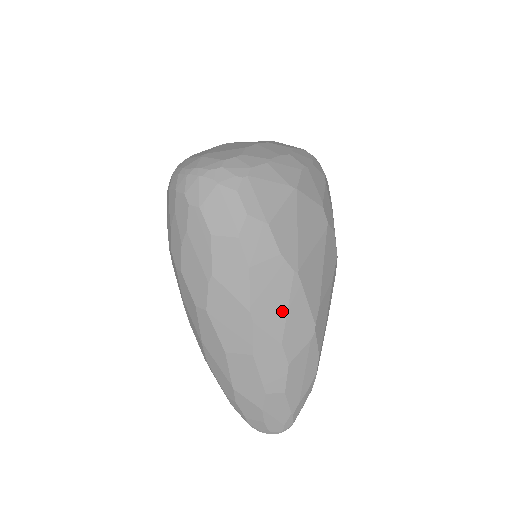
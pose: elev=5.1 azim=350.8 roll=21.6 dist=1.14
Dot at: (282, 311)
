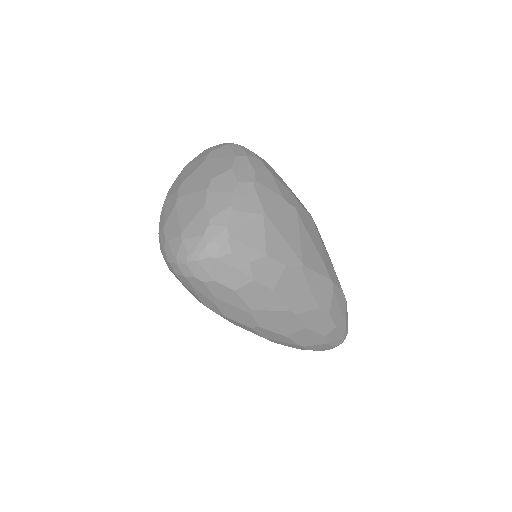
Dot at: (308, 293)
